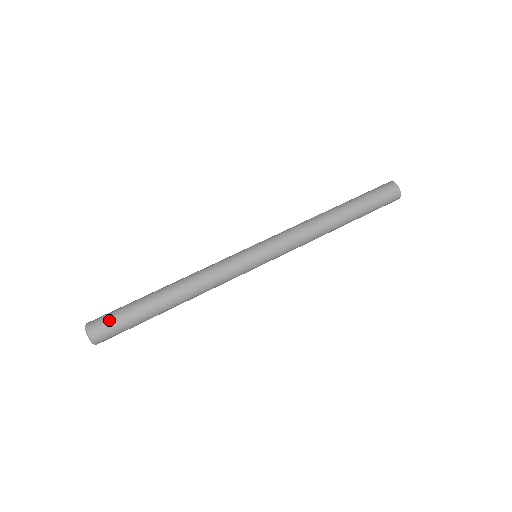
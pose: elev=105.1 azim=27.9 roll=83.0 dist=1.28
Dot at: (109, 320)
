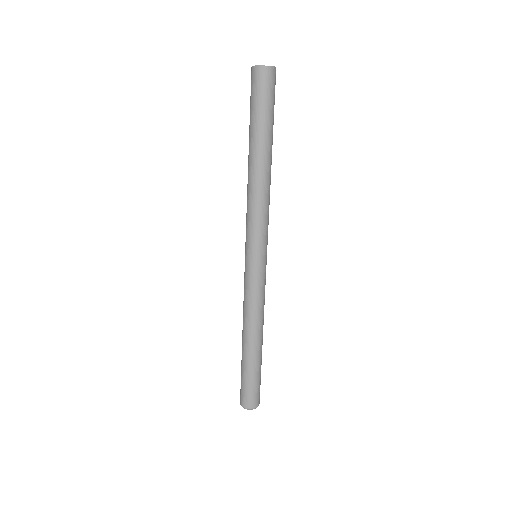
Dot at: (248, 393)
